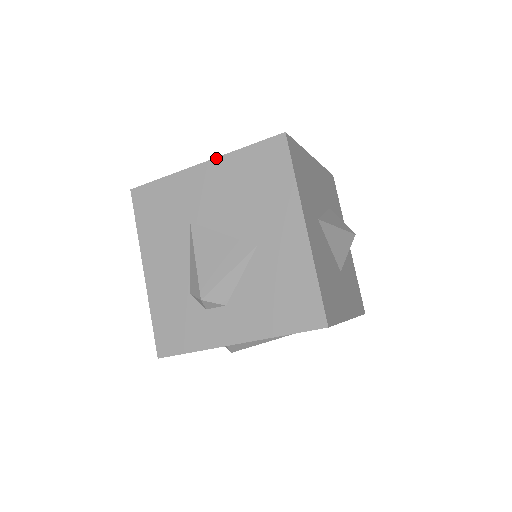
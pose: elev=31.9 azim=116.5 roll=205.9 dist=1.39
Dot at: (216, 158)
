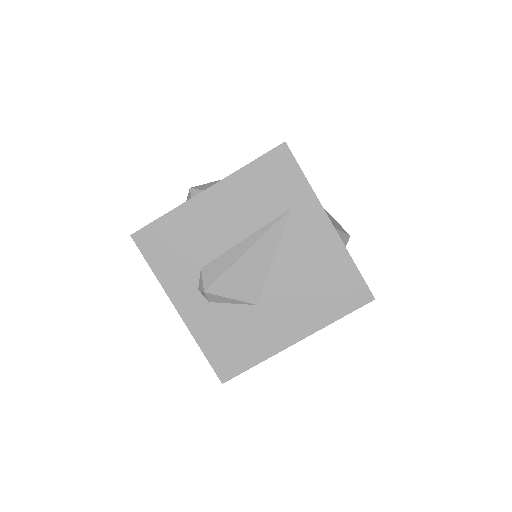
Dot at: occluded
